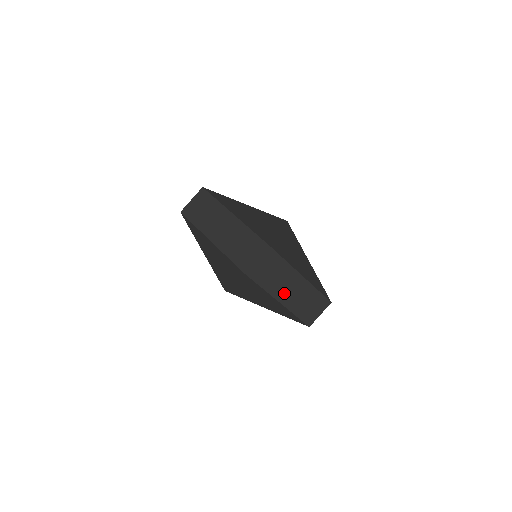
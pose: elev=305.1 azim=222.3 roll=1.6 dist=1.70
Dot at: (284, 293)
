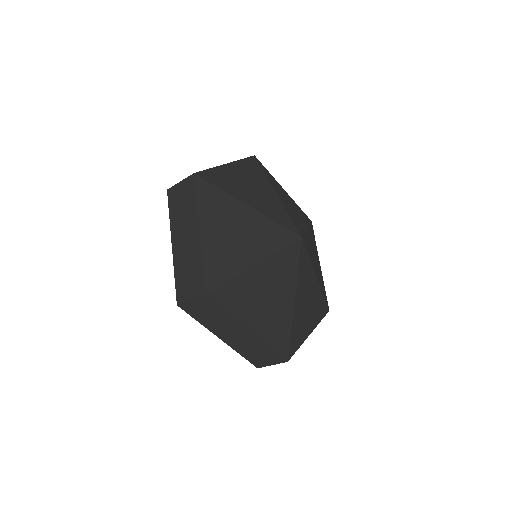
Dot at: (227, 335)
